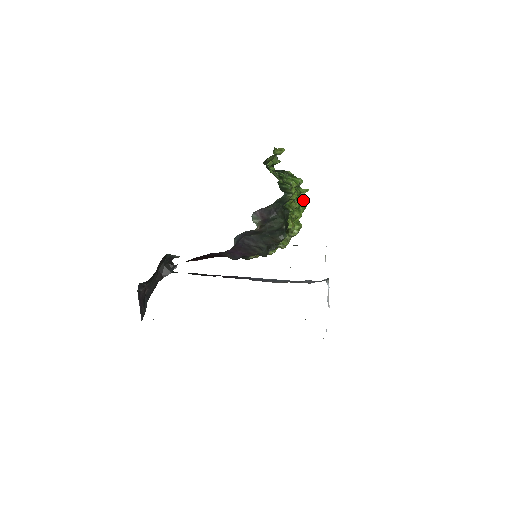
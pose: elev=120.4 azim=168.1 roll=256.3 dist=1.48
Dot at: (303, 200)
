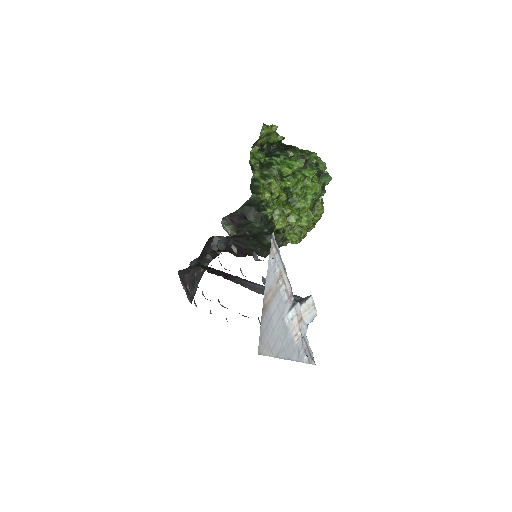
Dot at: (309, 186)
